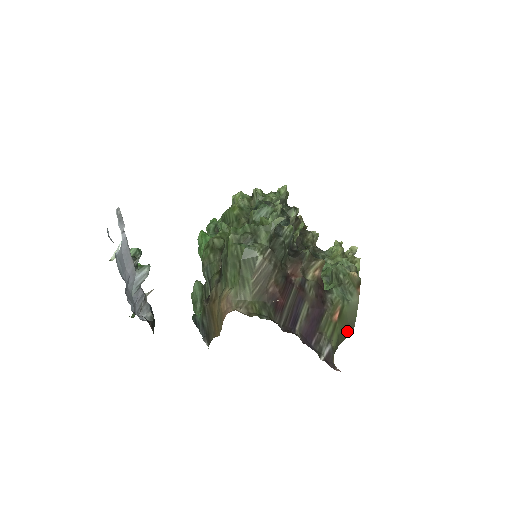
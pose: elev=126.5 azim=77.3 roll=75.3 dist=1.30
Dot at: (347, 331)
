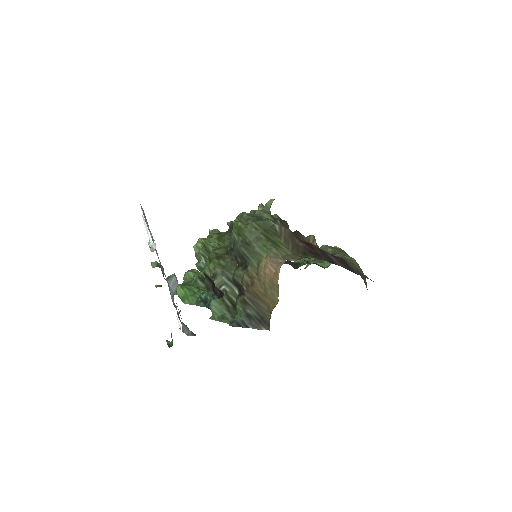
Dot at: (364, 281)
